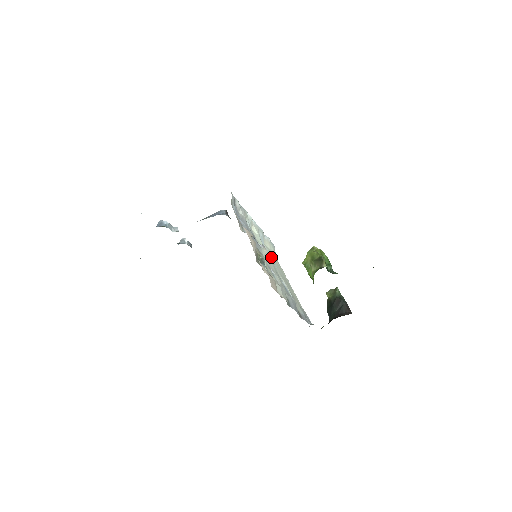
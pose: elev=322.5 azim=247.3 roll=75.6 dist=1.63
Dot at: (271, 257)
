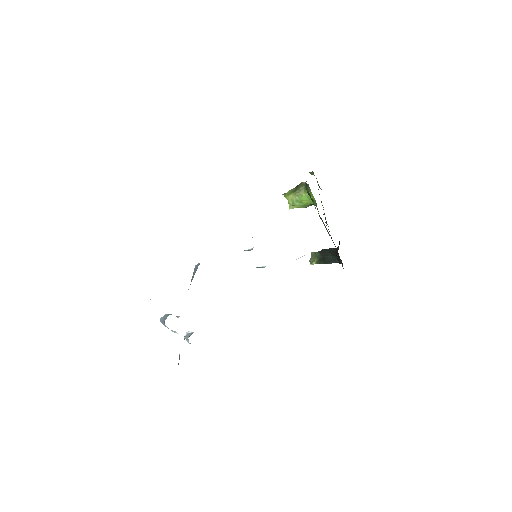
Dot at: occluded
